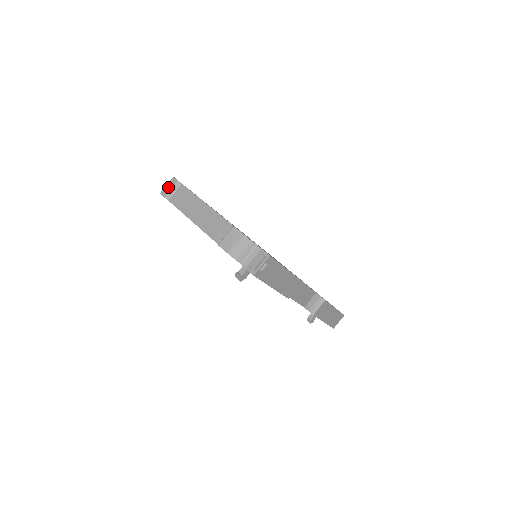
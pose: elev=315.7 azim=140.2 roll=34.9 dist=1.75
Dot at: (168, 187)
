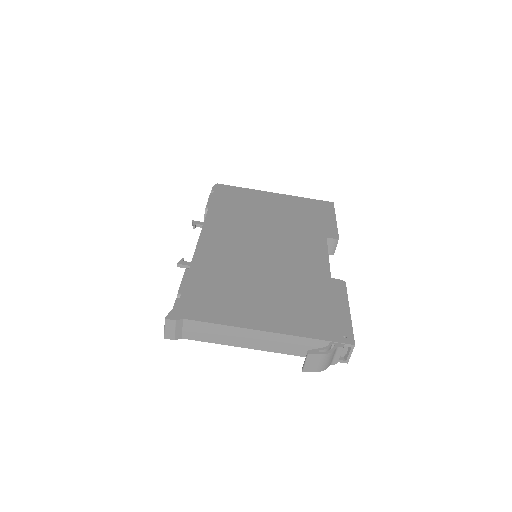
Dot at: (170, 331)
